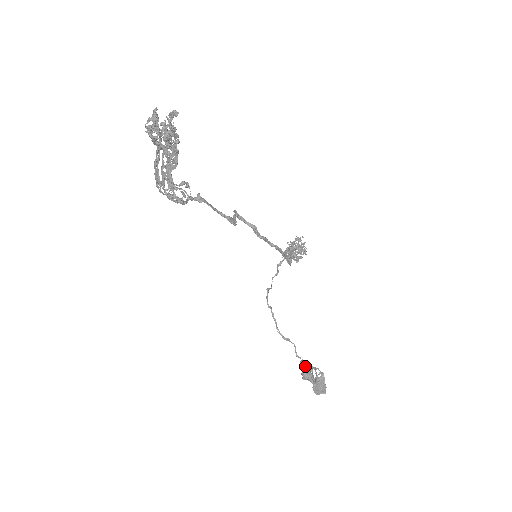
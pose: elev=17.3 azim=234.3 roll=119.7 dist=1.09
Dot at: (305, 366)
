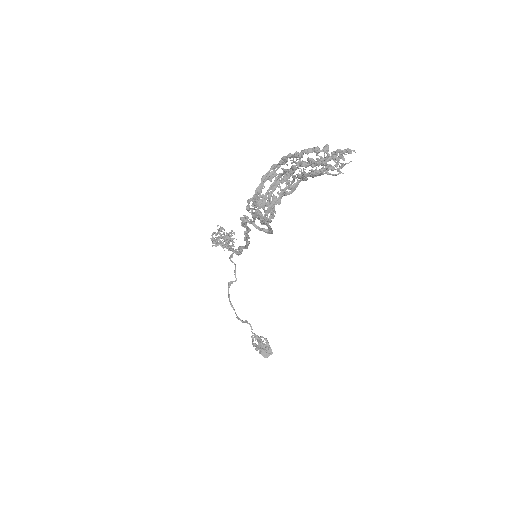
Dot at: (258, 339)
